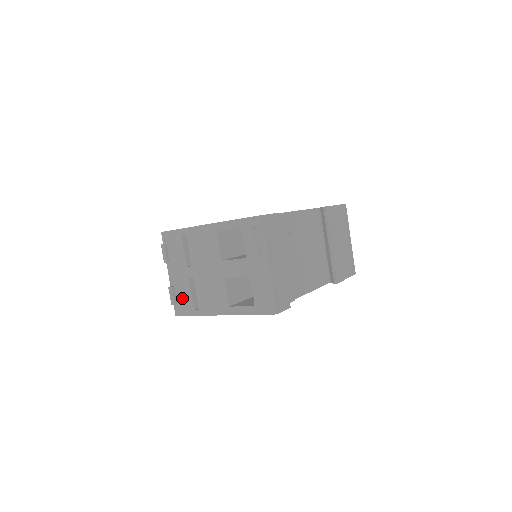
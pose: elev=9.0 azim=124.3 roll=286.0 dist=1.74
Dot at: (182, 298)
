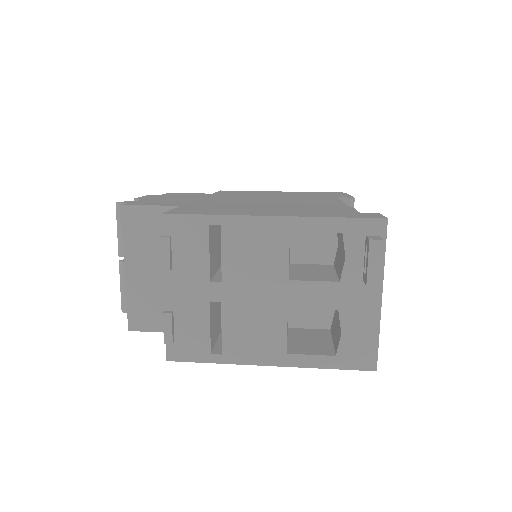
Dot at: (188, 332)
